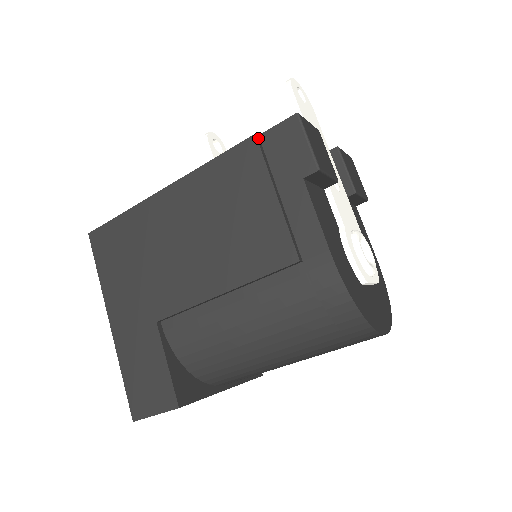
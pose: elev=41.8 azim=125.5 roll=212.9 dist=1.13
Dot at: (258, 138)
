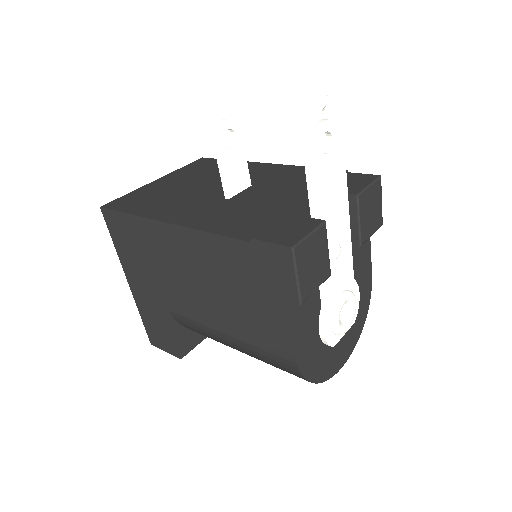
Dot at: (251, 244)
